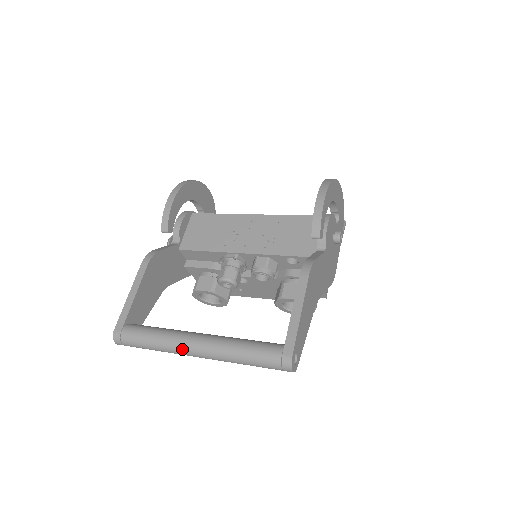
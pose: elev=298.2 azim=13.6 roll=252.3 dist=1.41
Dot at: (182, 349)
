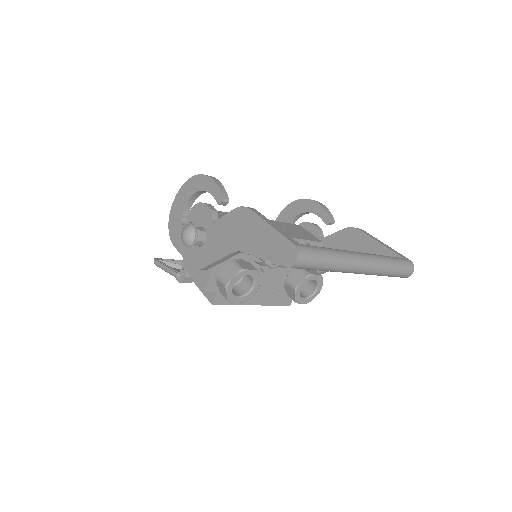
Dot at: (356, 259)
